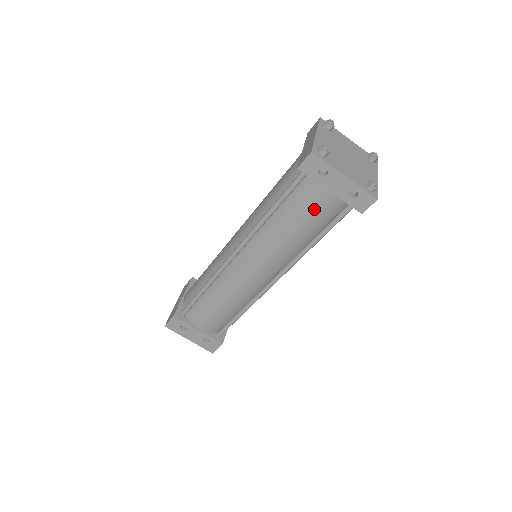
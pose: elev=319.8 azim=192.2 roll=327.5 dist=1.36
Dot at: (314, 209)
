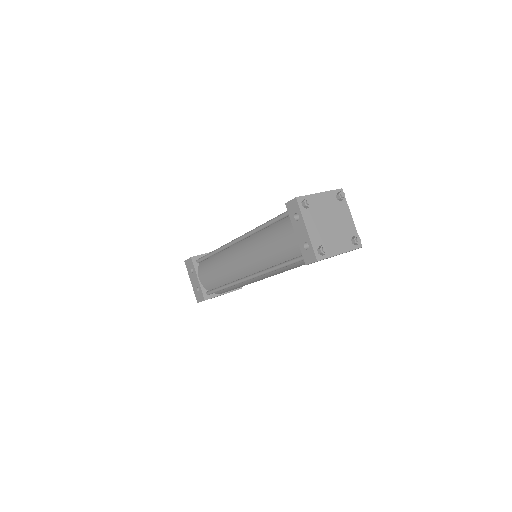
Dot at: (284, 240)
